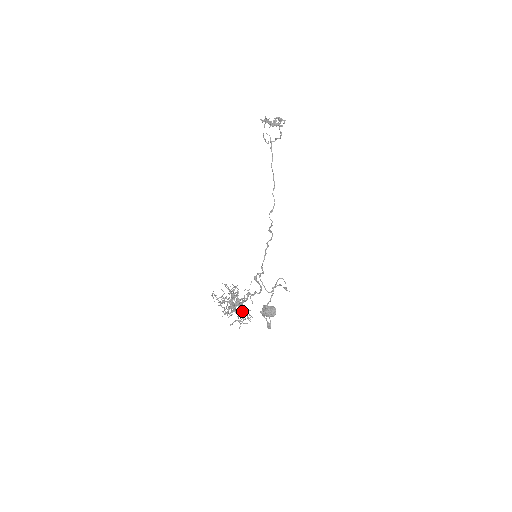
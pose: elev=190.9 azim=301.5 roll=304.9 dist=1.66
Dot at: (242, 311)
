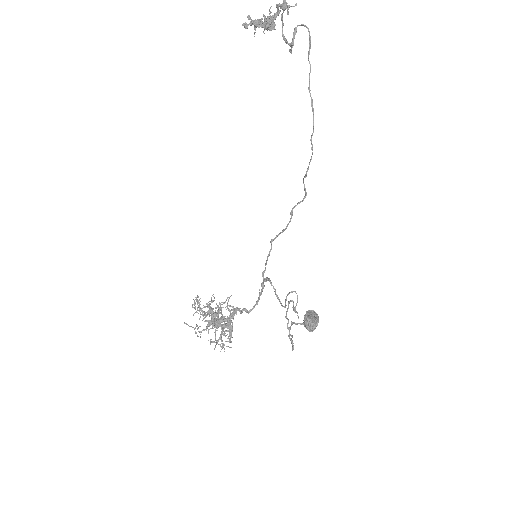
Dot at: (229, 329)
